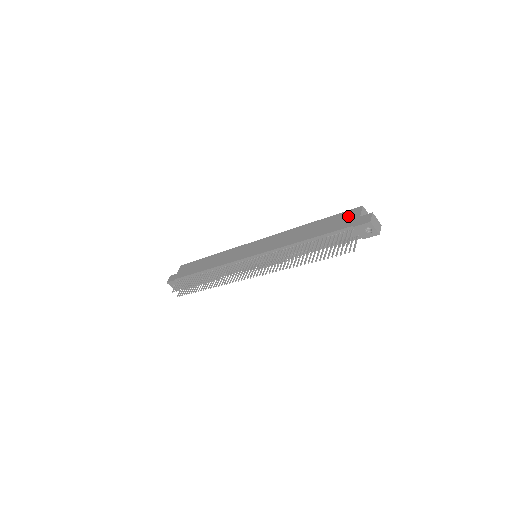
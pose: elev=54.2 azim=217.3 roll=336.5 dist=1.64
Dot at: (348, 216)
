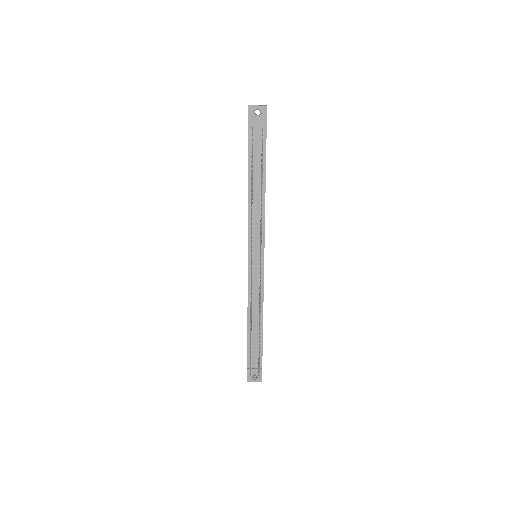
Dot at: occluded
